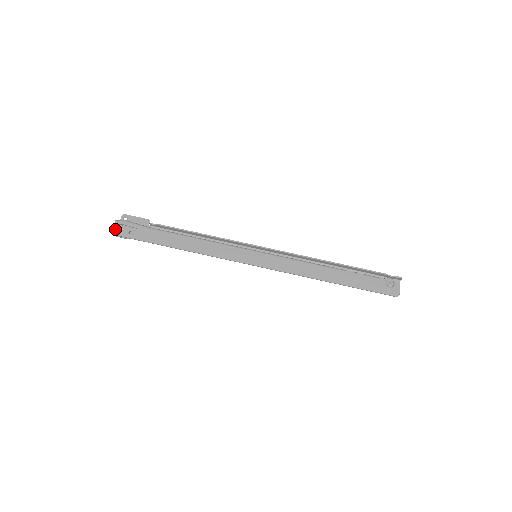
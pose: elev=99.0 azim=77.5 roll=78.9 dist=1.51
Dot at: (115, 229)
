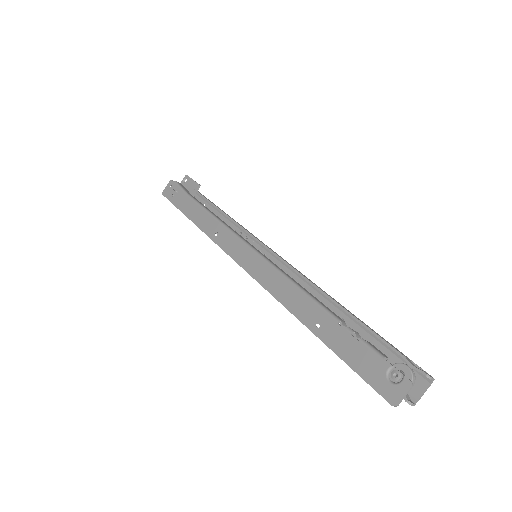
Dot at: (166, 189)
